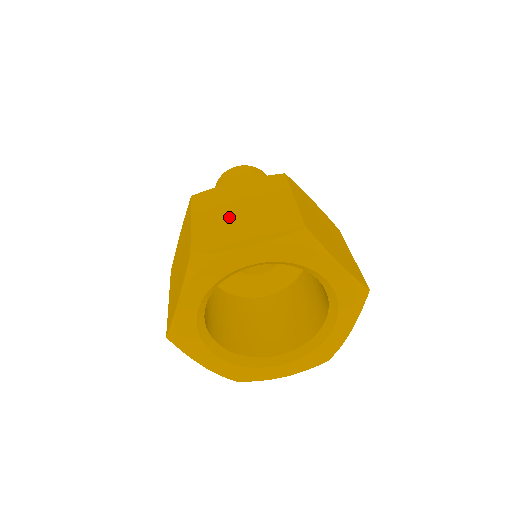
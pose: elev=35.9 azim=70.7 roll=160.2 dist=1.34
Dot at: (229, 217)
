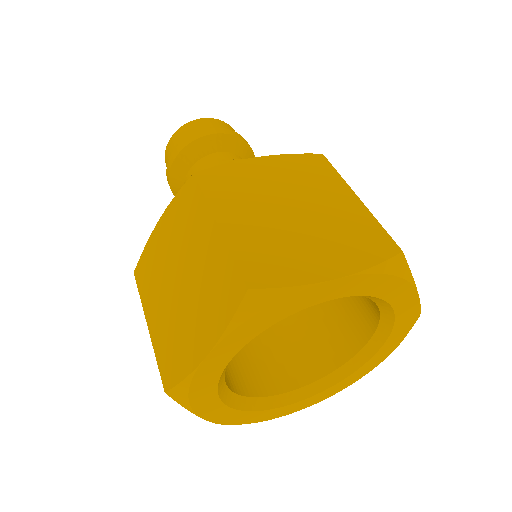
Dot at: (277, 221)
